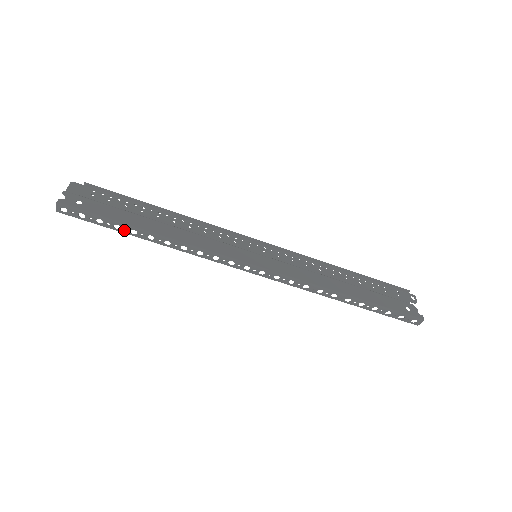
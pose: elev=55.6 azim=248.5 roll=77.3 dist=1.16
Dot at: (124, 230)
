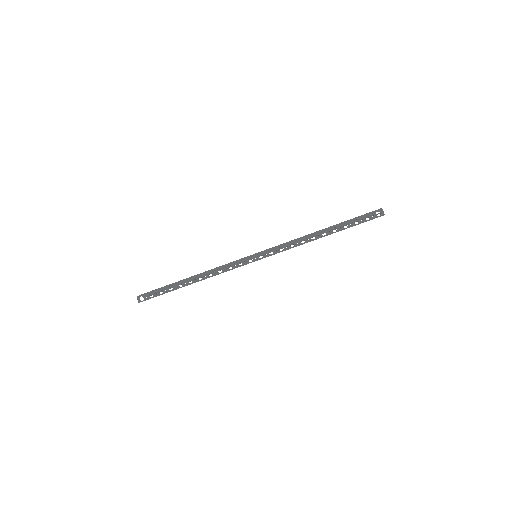
Dot at: (175, 287)
